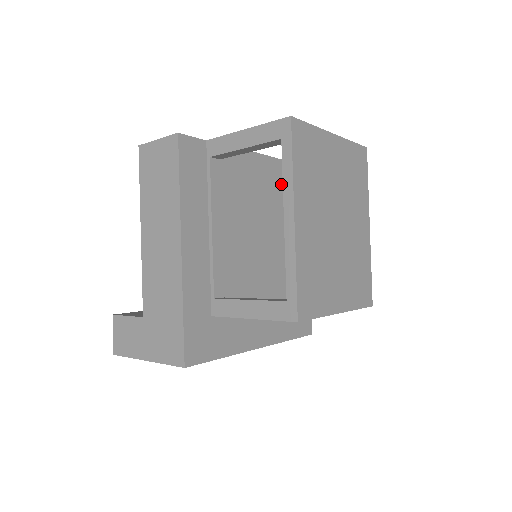
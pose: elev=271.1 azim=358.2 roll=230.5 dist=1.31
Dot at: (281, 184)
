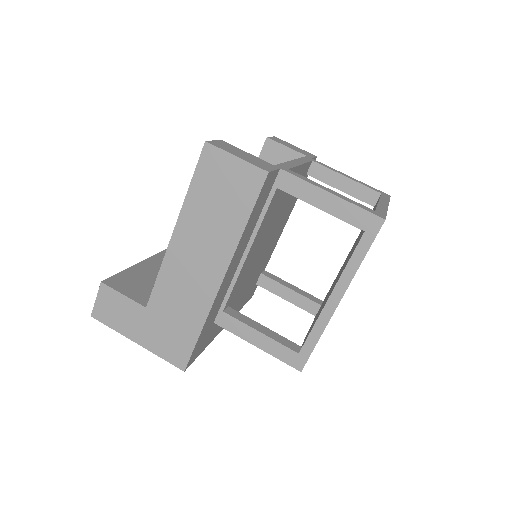
Dot at: occluded
